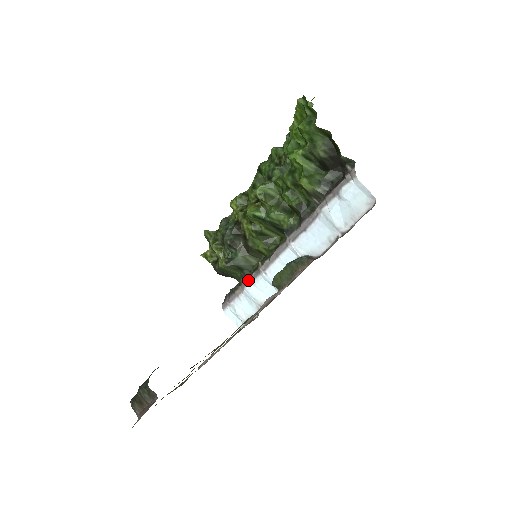
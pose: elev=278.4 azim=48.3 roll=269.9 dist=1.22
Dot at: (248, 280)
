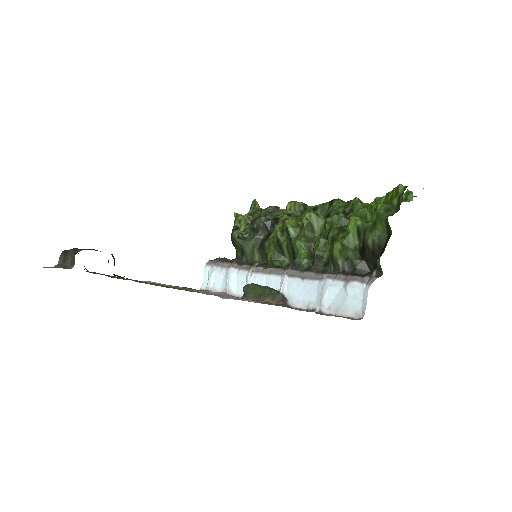
Dot at: (239, 265)
